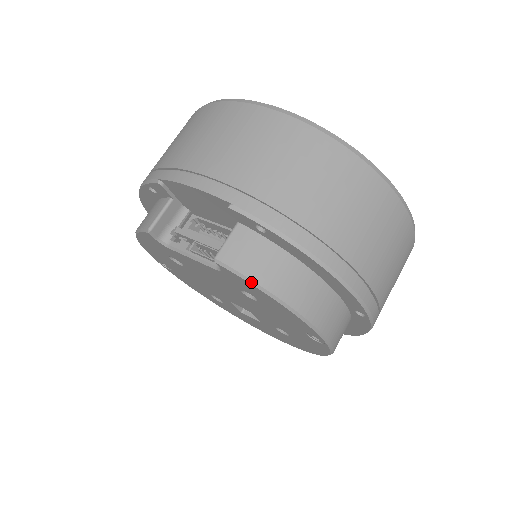
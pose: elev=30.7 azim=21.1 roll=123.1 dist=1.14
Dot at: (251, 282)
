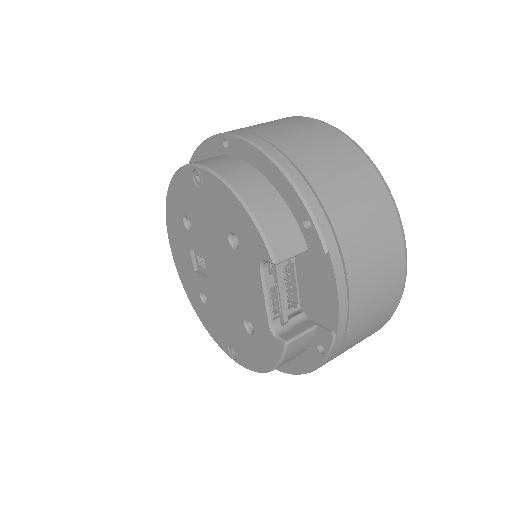
Dot at: (279, 363)
